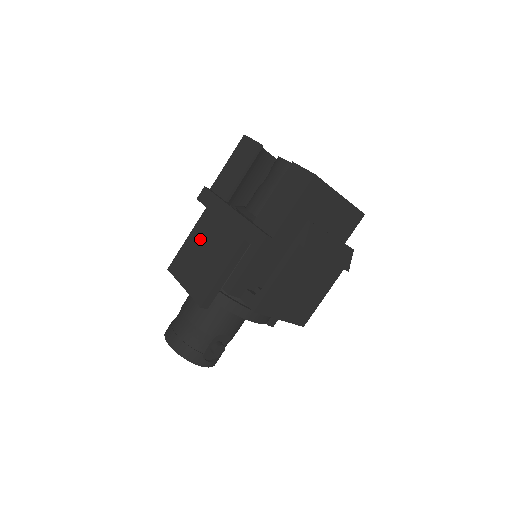
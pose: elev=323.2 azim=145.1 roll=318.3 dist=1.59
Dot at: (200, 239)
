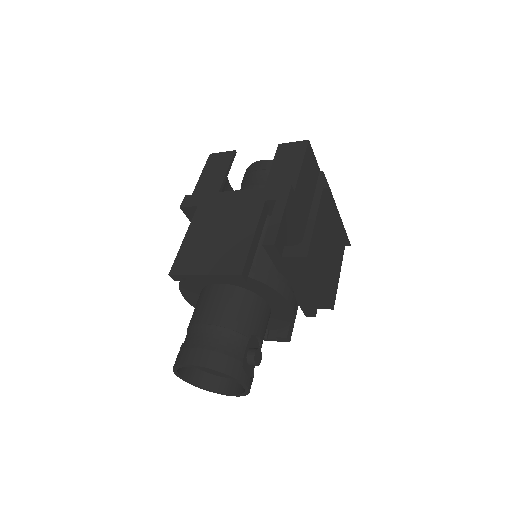
Dot at: (204, 229)
